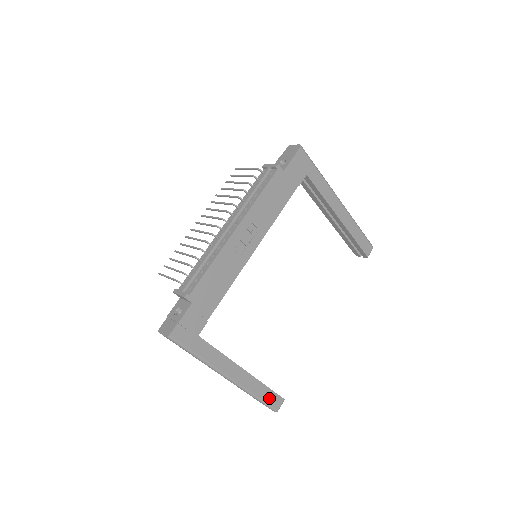
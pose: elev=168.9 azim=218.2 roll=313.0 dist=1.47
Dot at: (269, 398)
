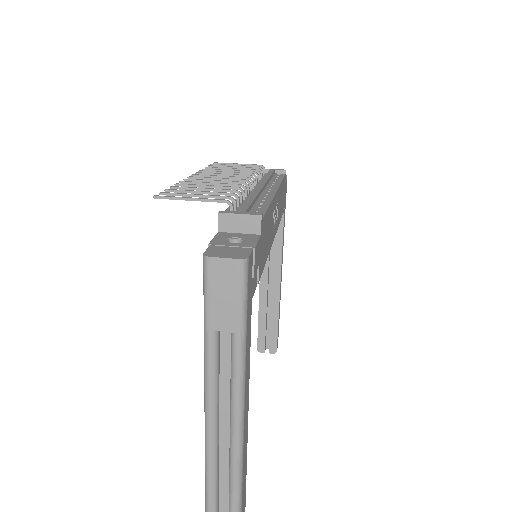
Dot at: out of frame
